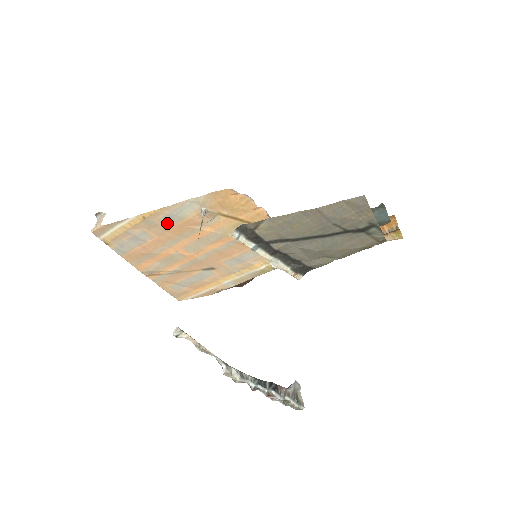
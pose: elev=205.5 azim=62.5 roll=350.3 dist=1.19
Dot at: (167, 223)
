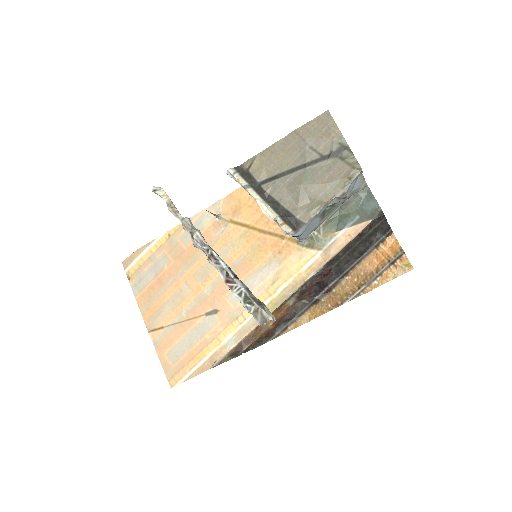
Dot at: (186, 240)
